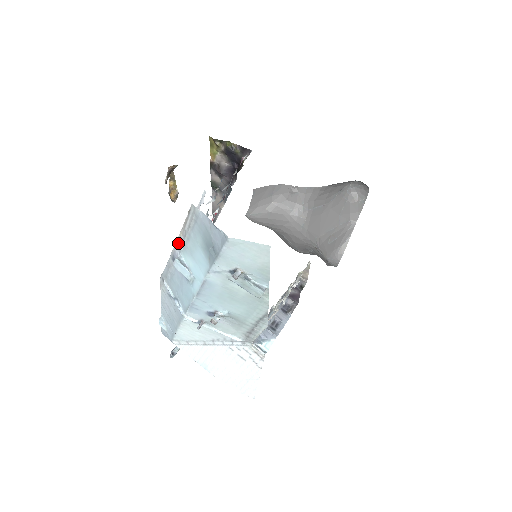
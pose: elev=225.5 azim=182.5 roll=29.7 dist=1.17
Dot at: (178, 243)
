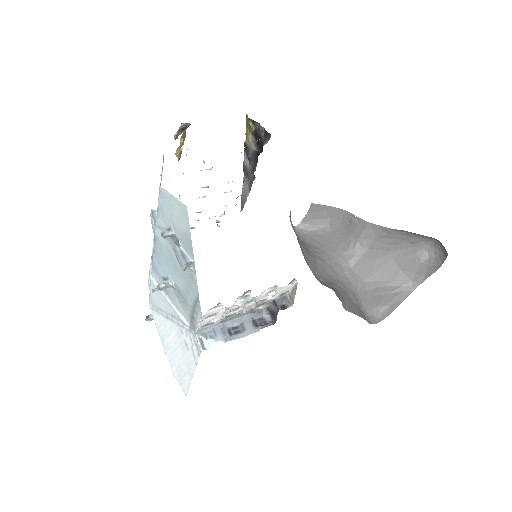
Dot at: occluded
